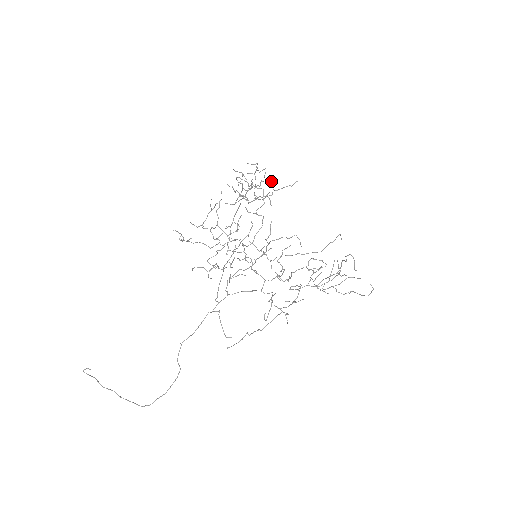
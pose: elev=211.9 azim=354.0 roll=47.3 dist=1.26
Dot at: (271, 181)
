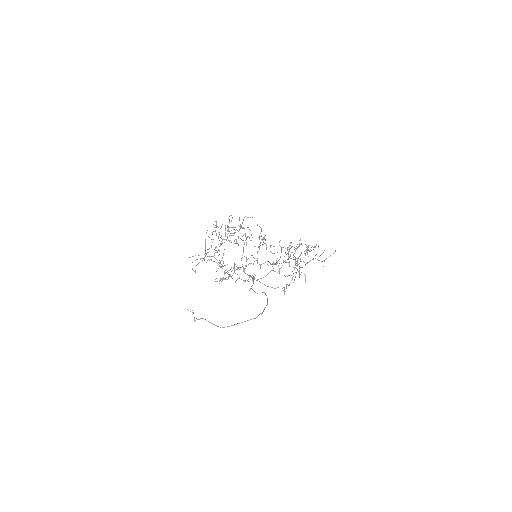
Dot at: occluded
